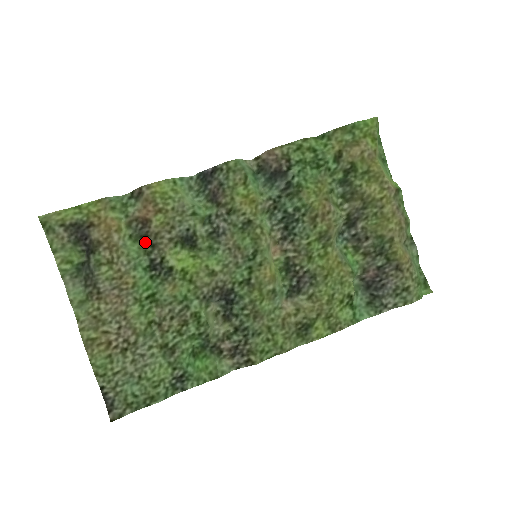
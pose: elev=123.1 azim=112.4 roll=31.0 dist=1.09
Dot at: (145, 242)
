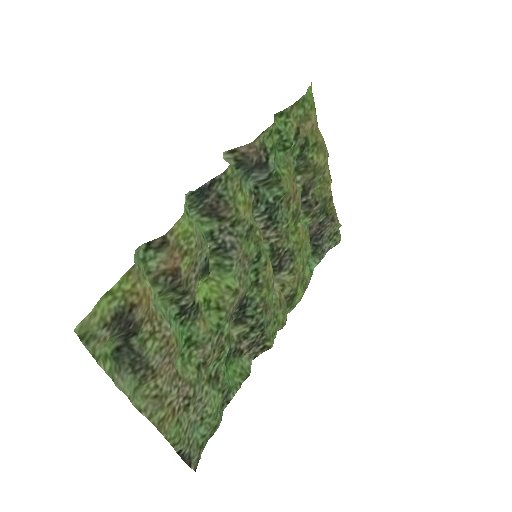
Dot at: (175, 293)
